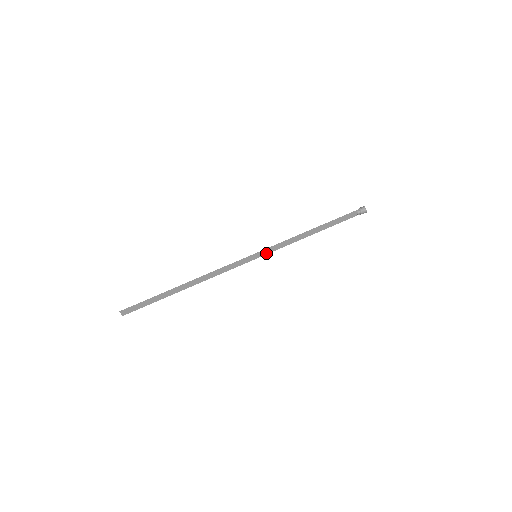
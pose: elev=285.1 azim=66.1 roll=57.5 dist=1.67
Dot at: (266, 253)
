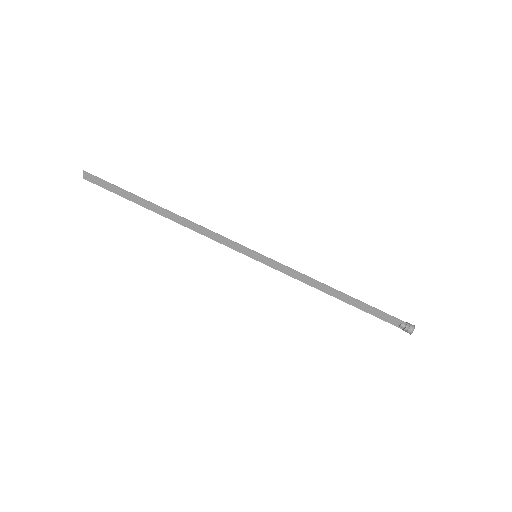
Dot at: (269, 264)
